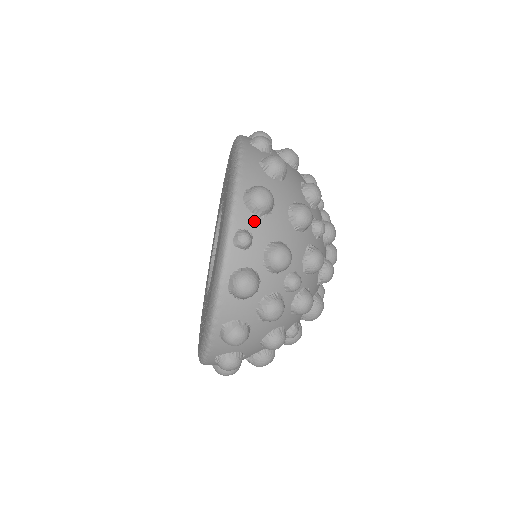
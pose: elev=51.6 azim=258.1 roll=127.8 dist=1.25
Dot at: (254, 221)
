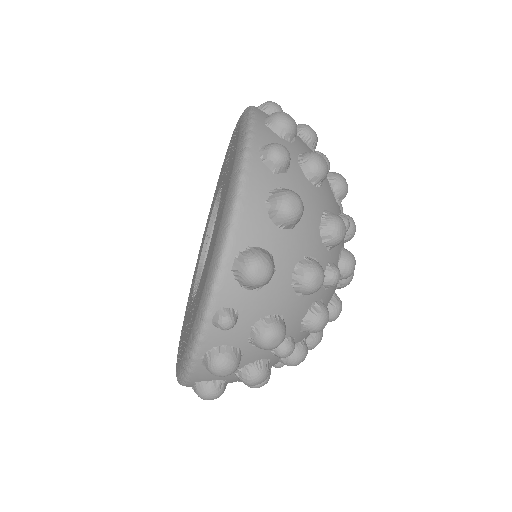
Dot at: (243, 296)
